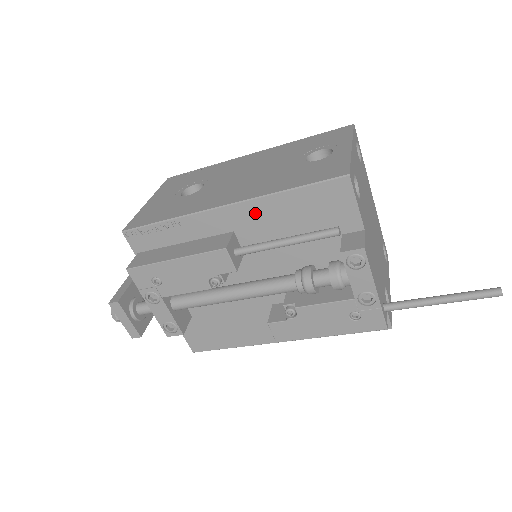
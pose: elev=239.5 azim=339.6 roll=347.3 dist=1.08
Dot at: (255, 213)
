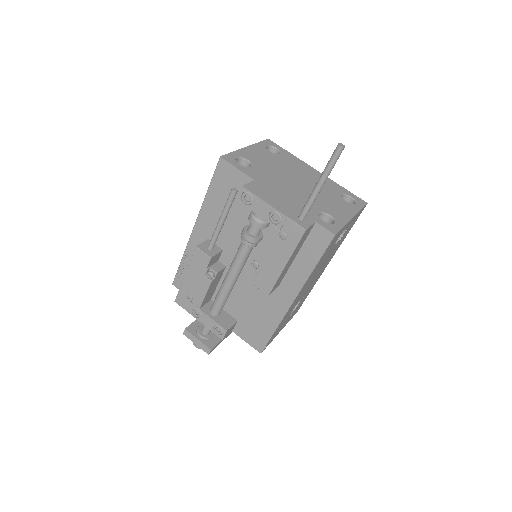
Dot at: (207, 219)
